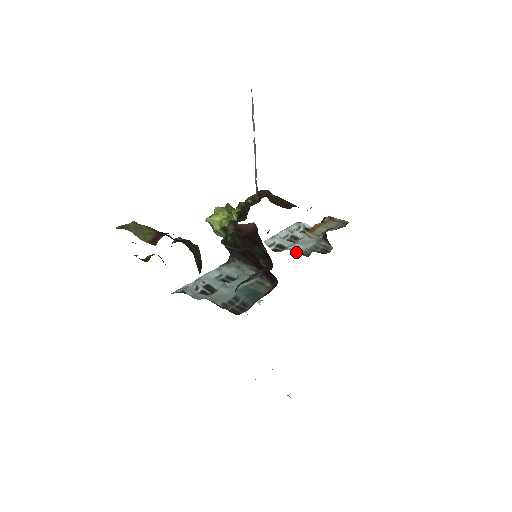
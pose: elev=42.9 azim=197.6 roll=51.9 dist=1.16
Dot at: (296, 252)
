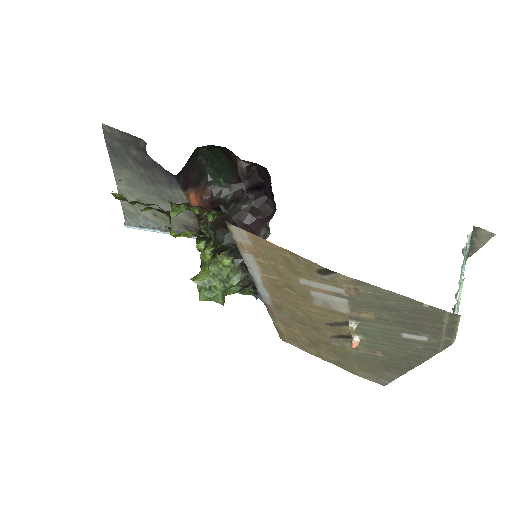
Dot at: occluded
